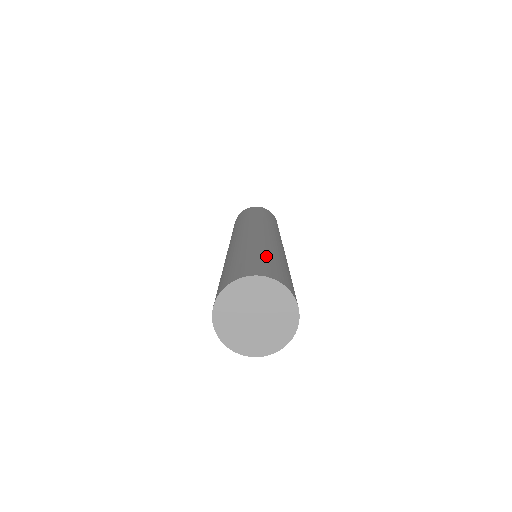
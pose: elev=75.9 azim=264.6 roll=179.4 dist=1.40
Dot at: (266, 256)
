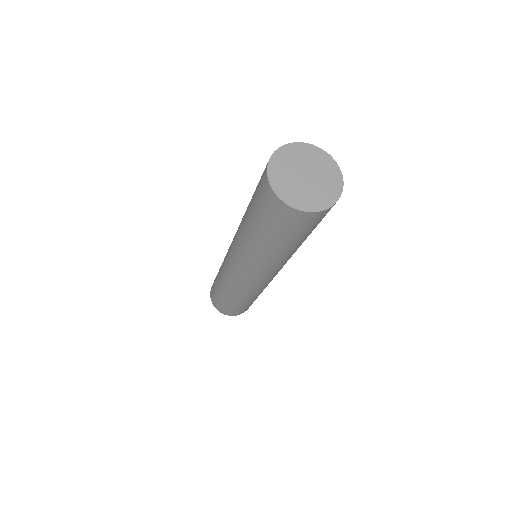
Dot at: occluded
